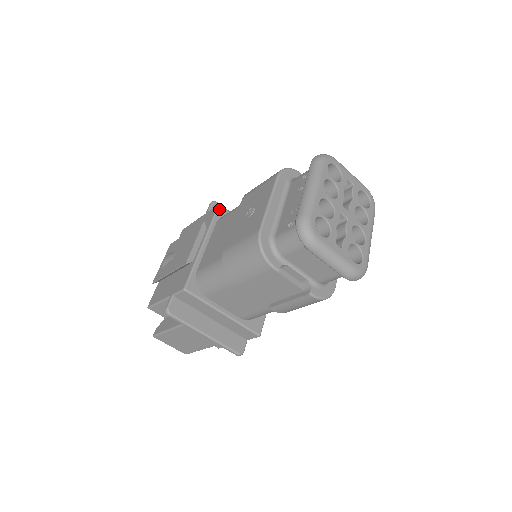
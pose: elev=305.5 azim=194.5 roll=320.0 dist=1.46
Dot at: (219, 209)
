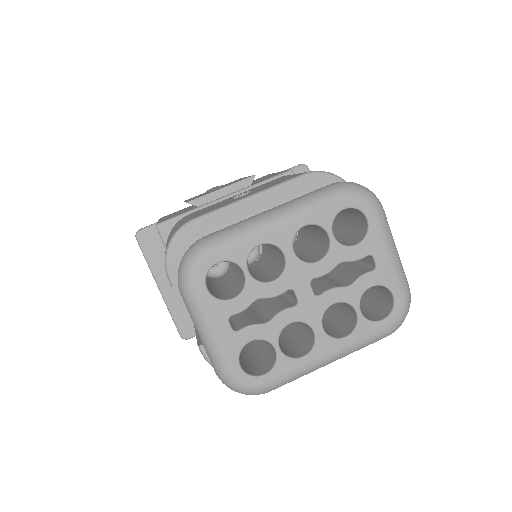
Dot at: (286, 175)
